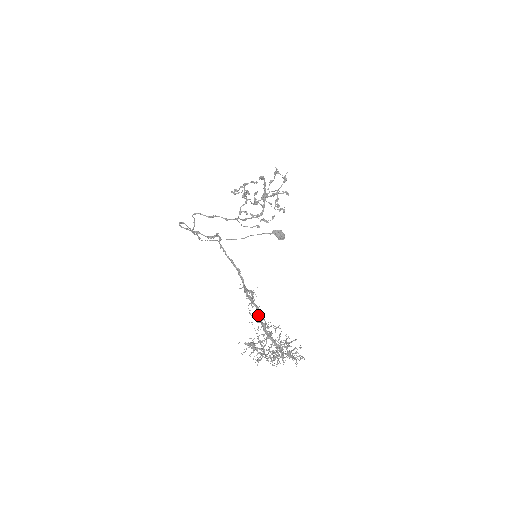
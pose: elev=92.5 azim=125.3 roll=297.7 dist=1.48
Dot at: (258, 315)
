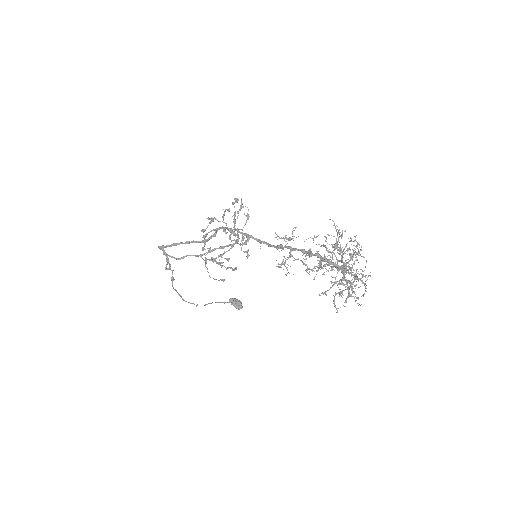
Dot at: (308, 250)
